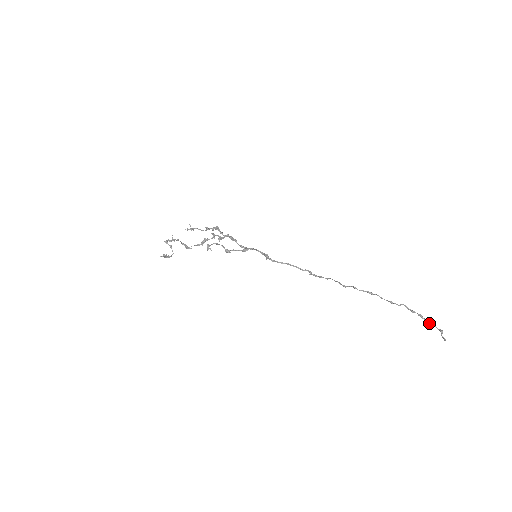
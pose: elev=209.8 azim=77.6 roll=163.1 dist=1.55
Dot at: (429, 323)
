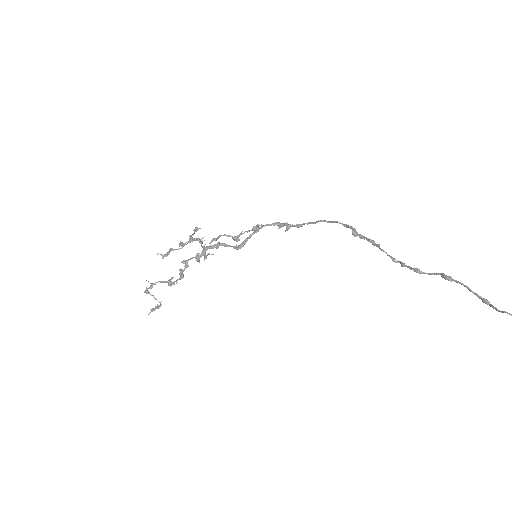
Dot at: out of frame
